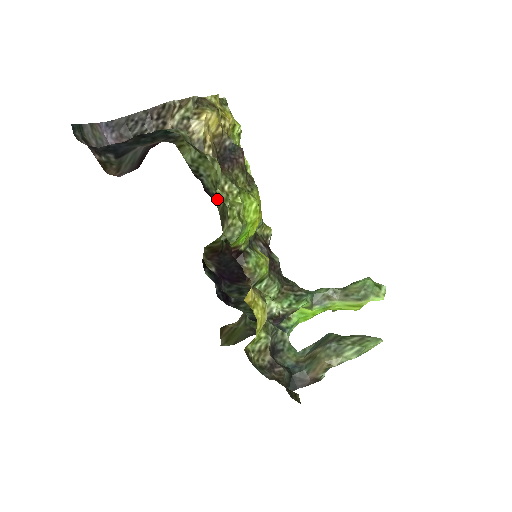
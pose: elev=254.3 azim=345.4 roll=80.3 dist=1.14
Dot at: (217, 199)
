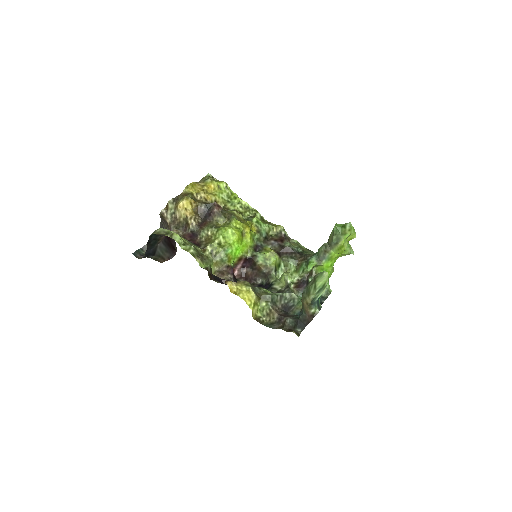
Dot at: (197, 247)
